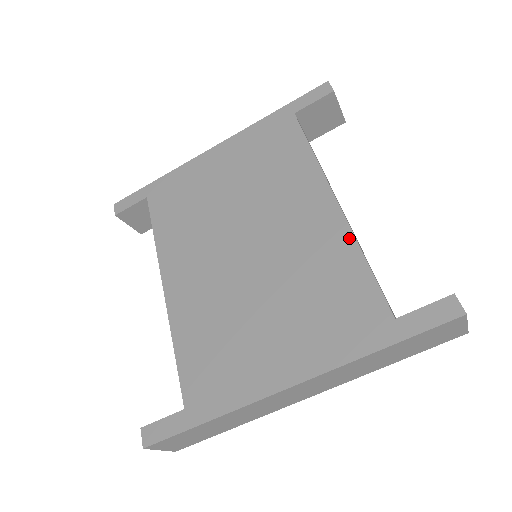
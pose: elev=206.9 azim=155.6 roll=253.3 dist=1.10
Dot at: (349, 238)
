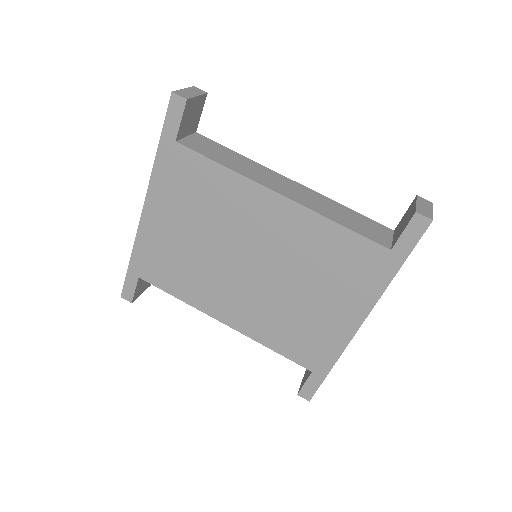
Dot at: (316, 217)
